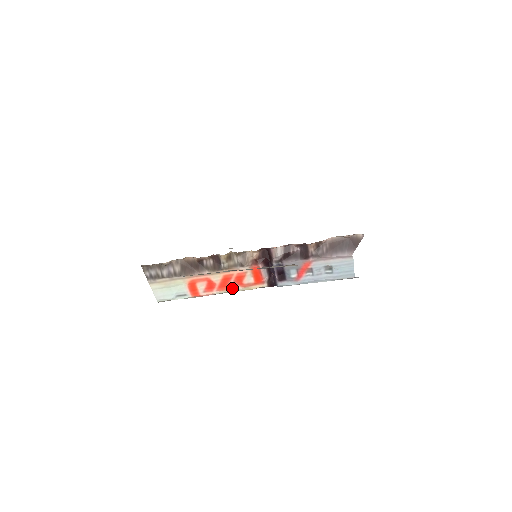
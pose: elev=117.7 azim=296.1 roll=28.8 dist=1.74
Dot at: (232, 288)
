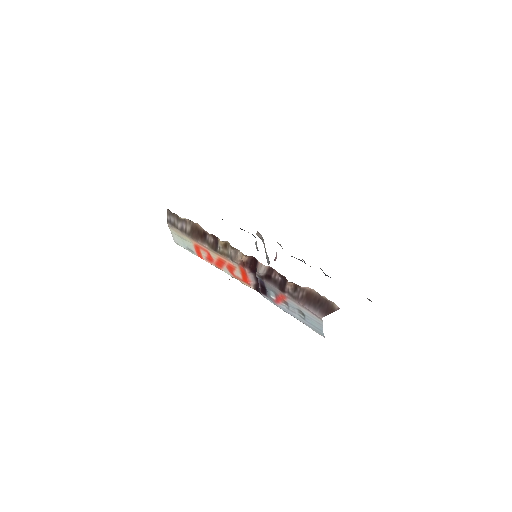
Dot at: (226, 271)
